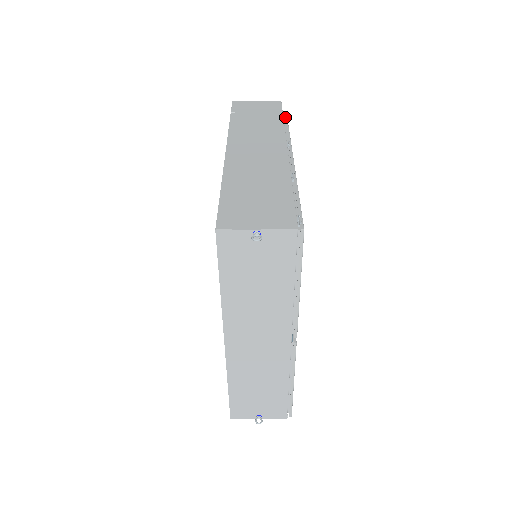
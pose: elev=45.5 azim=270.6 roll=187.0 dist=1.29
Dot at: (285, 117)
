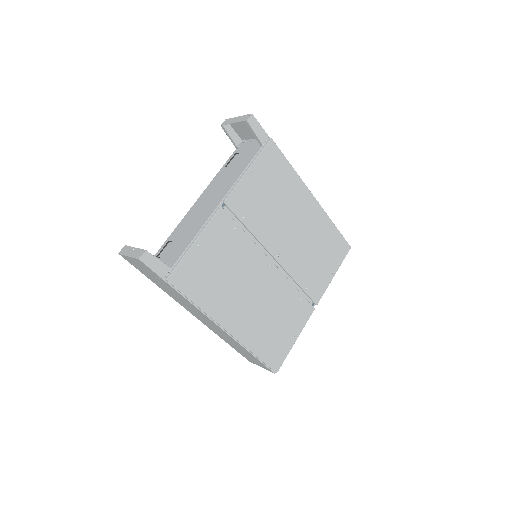
Dot at: (172, 286)
